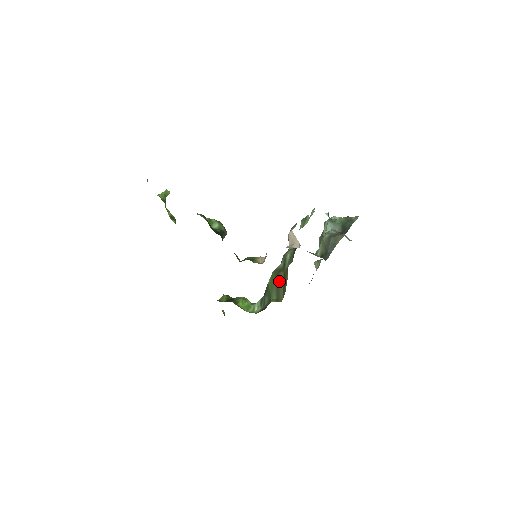
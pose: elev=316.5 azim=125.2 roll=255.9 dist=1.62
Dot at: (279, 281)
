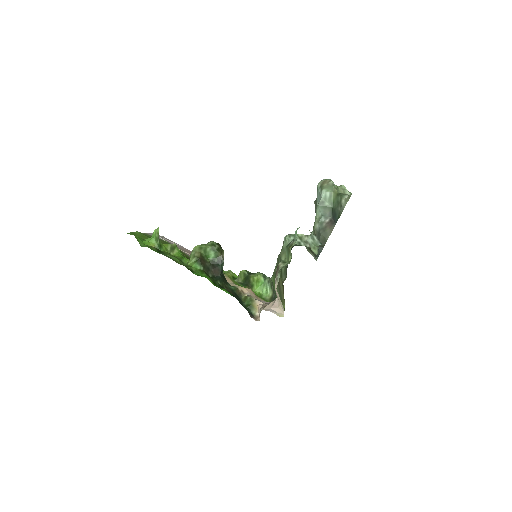
Dot at: (280, 286)
